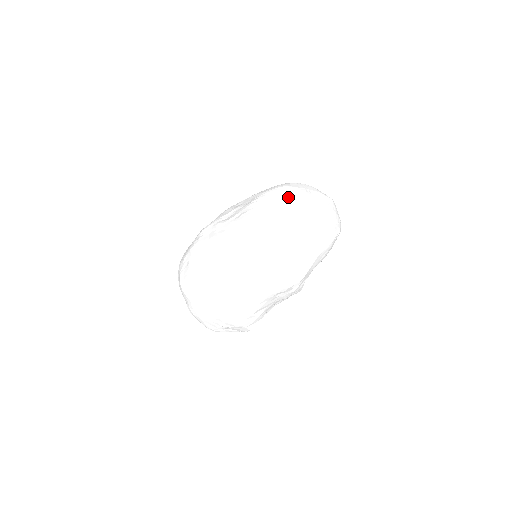
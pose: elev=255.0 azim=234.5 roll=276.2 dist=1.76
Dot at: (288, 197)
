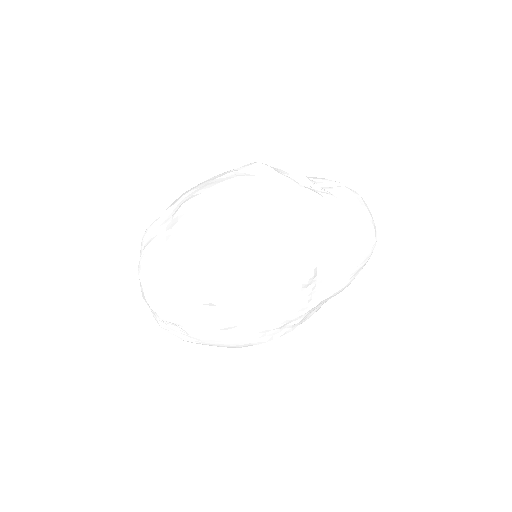
Dot at: occluded
